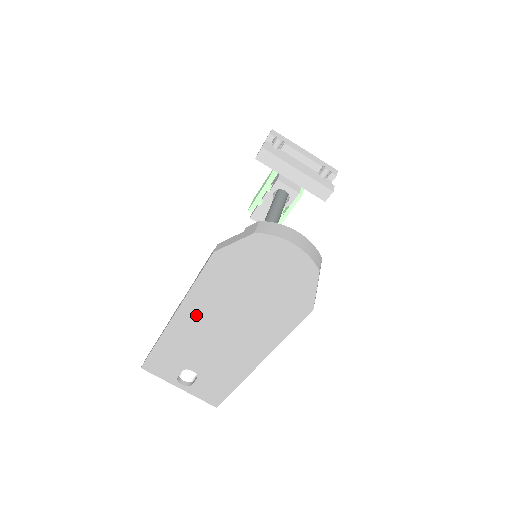
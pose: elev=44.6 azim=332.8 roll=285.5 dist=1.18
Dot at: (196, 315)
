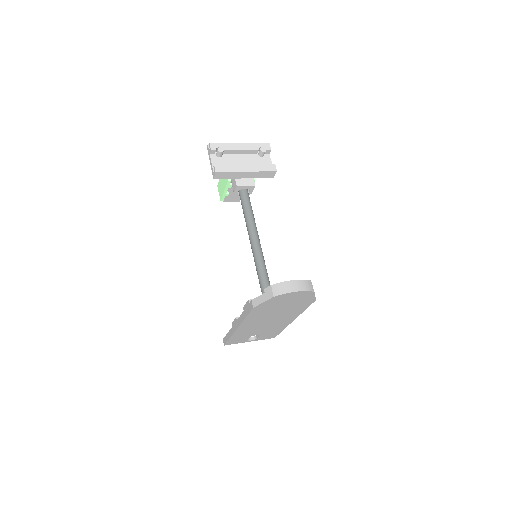
Dot at: (251, 323)
